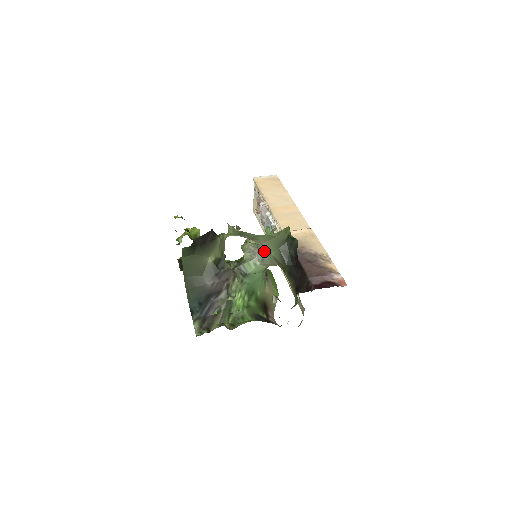
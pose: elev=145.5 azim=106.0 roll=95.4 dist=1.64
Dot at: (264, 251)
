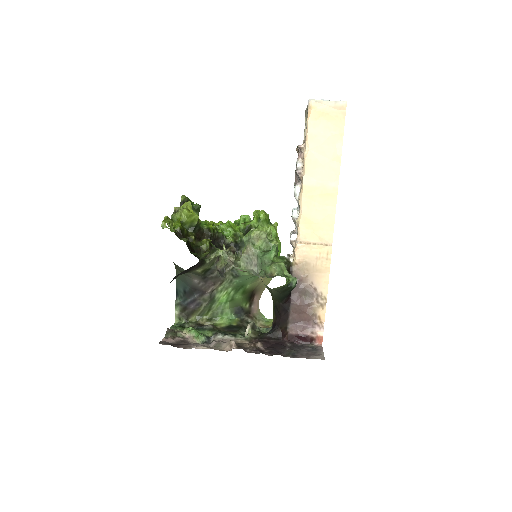
Dot at: occluded
